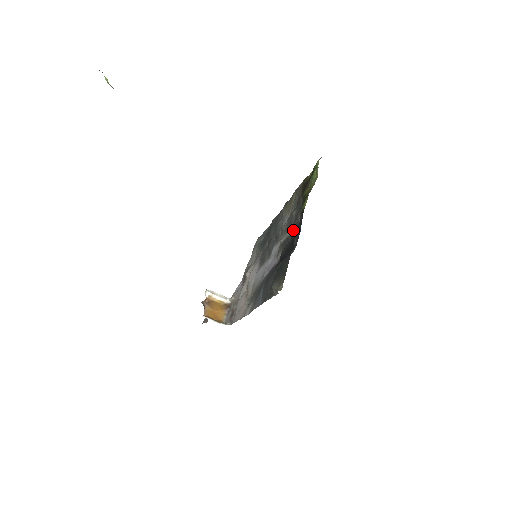
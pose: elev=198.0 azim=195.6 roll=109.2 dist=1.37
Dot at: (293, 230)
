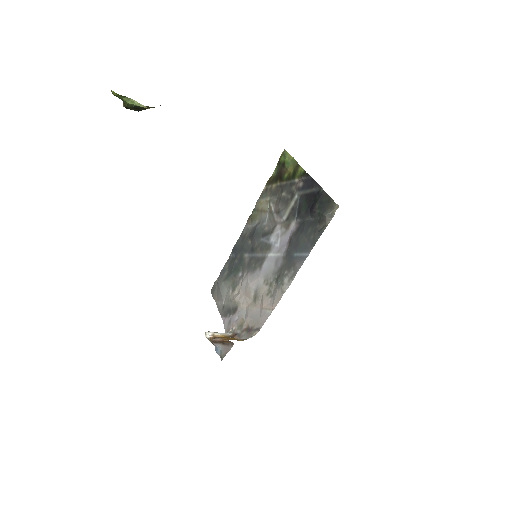
Dot at: (297, 196)
